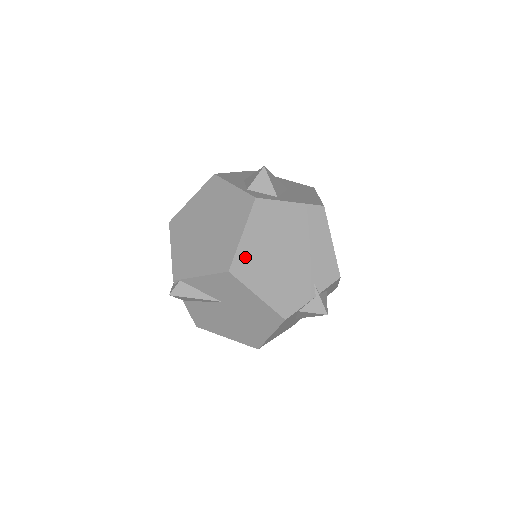
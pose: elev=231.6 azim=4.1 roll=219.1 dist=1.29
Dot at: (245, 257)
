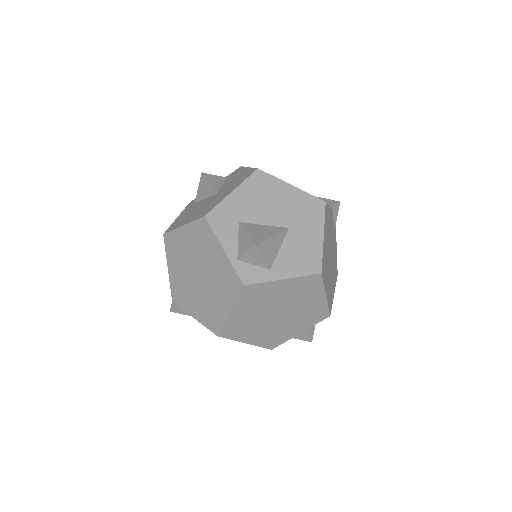
Dot at: (233, 325)
